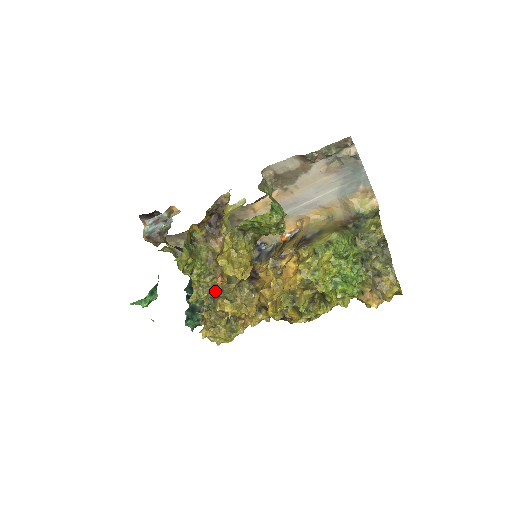
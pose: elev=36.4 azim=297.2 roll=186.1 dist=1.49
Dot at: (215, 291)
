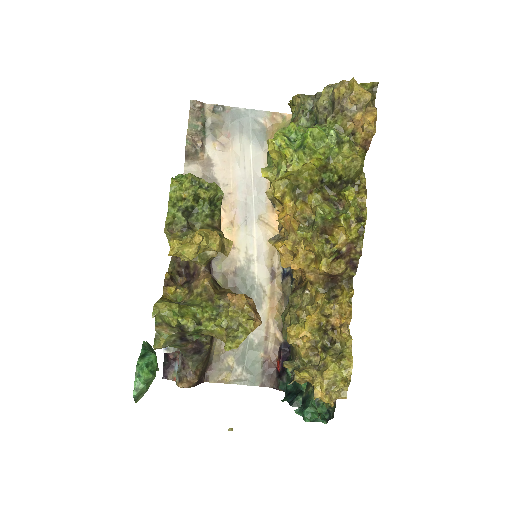
Dot at: (248, 318)
